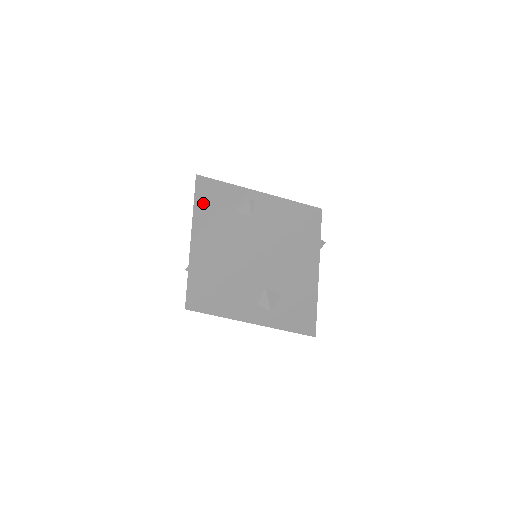
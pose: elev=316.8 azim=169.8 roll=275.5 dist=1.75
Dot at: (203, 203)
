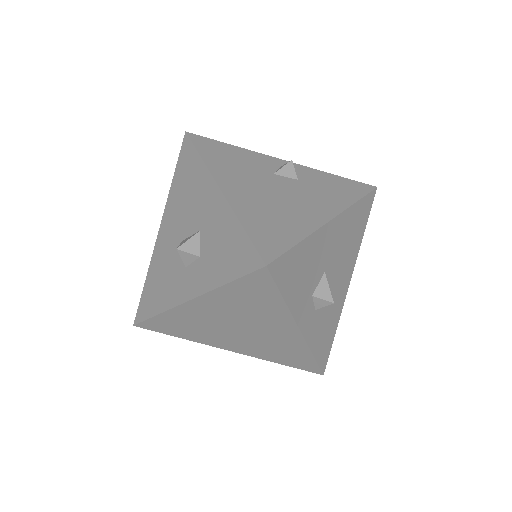
Dot at: (217, 158)
